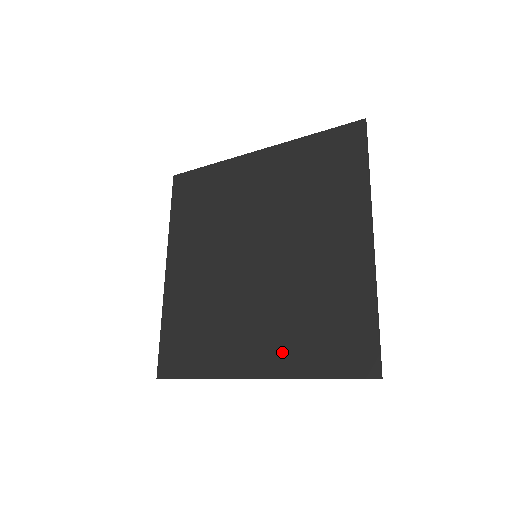
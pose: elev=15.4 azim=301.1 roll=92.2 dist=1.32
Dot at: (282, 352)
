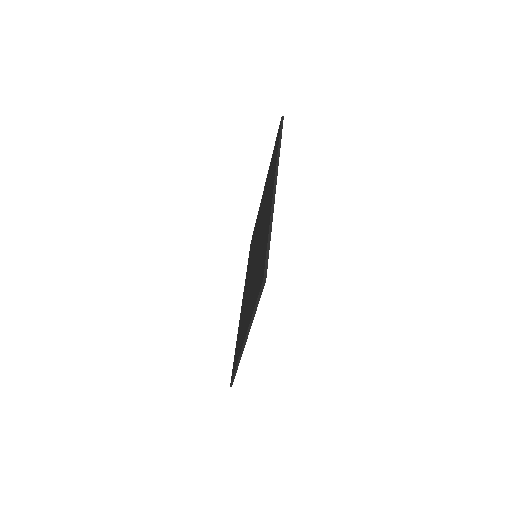
Dot at: (250, 310)
